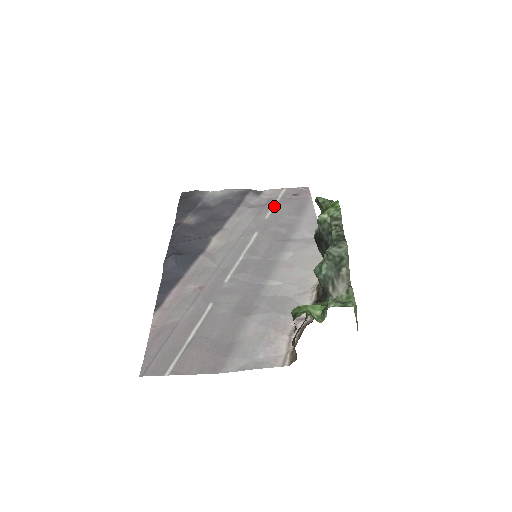
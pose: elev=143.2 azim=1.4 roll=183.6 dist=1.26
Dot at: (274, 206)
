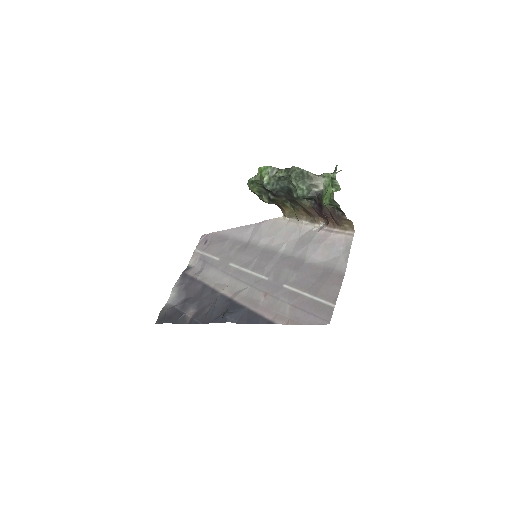
Dot at: (209, 255)
